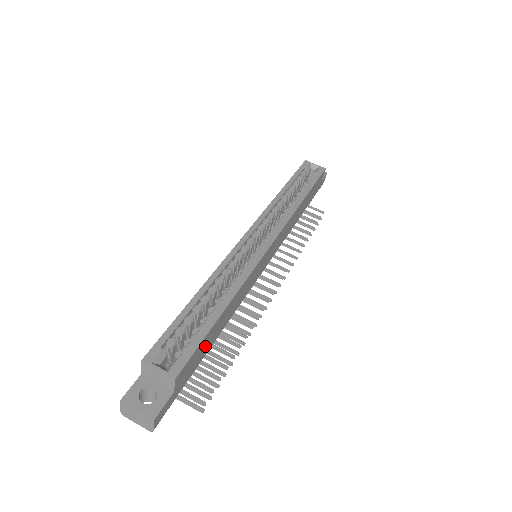
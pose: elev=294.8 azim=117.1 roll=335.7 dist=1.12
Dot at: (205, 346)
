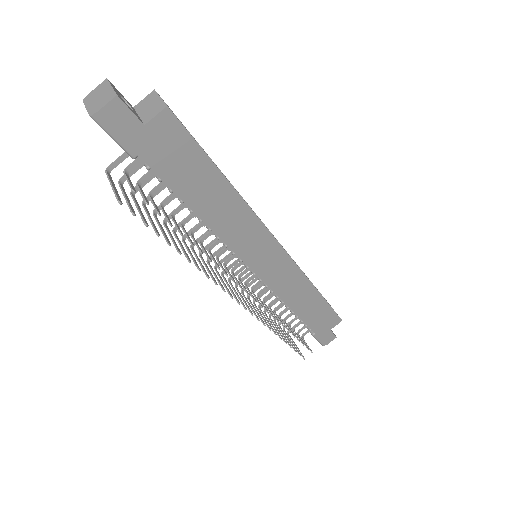
Dot at: (188, 171)
